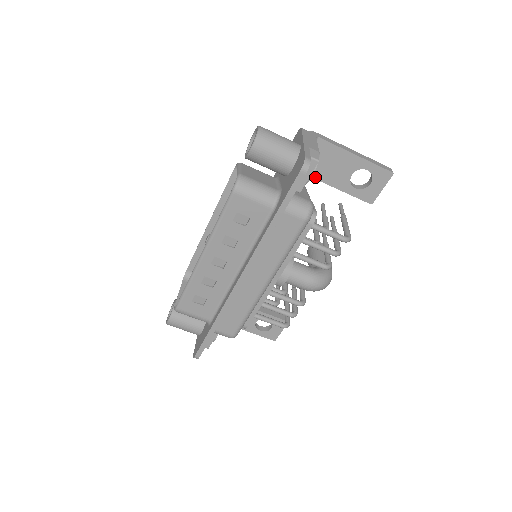
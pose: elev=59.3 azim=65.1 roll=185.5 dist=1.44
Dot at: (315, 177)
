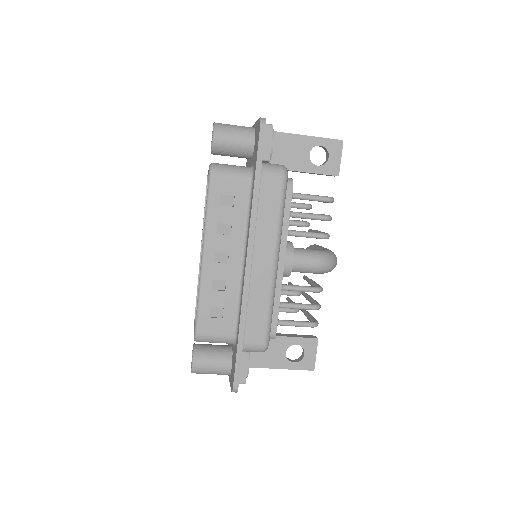
Dot at: occluded
